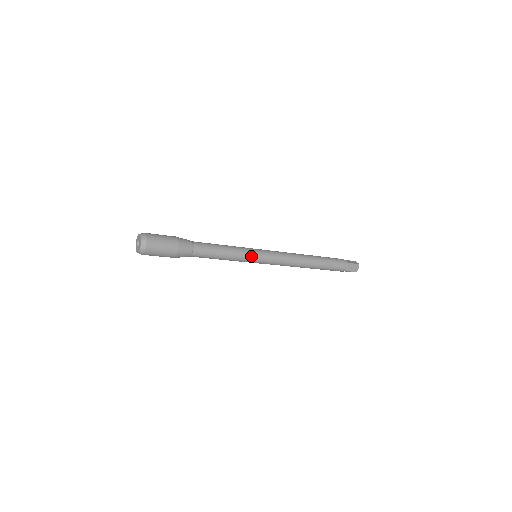
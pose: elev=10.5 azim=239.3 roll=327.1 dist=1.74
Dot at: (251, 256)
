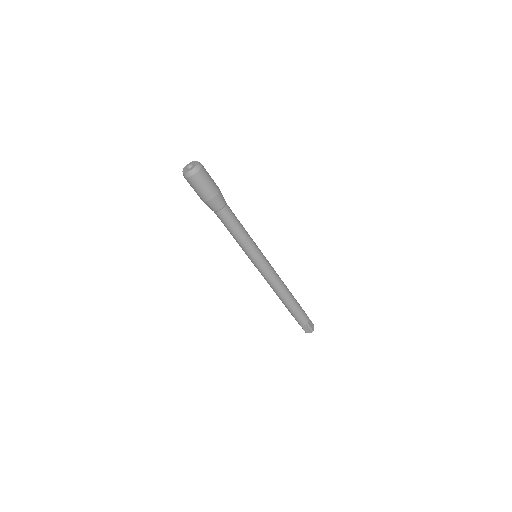
Dot at: (257, 247)
